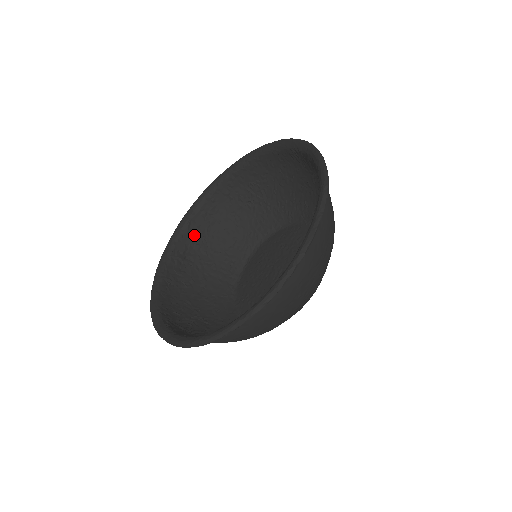
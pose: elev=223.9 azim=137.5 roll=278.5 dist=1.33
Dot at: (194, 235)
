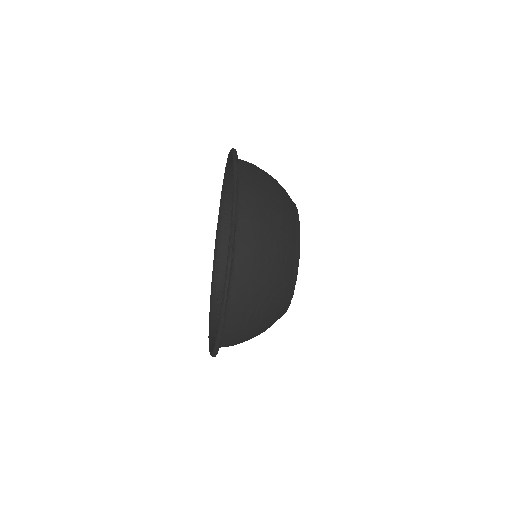
Dot at: occluded
